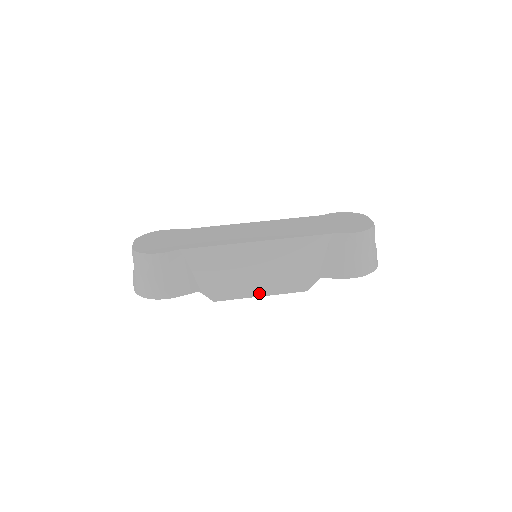
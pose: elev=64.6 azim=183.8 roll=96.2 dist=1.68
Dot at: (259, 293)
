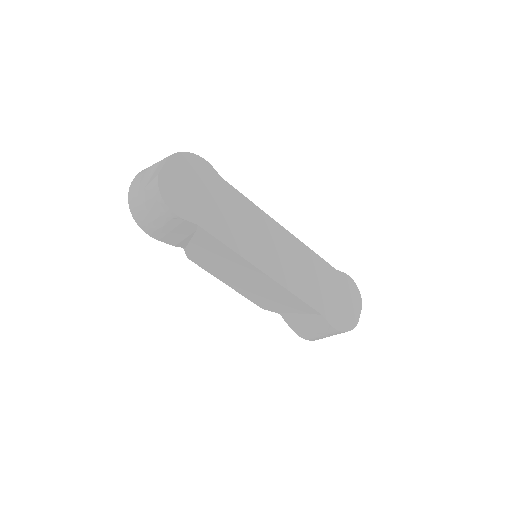
Dot at: (228, 283)
